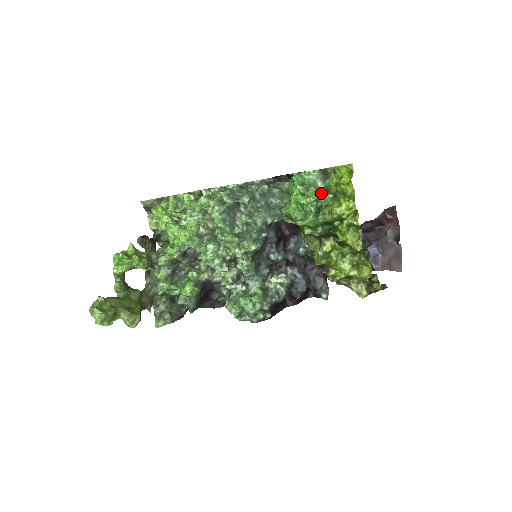
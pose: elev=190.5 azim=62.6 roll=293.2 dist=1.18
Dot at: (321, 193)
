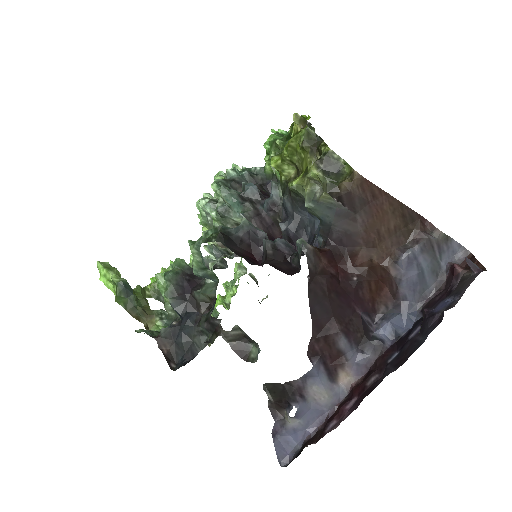
Dot at: occluded
